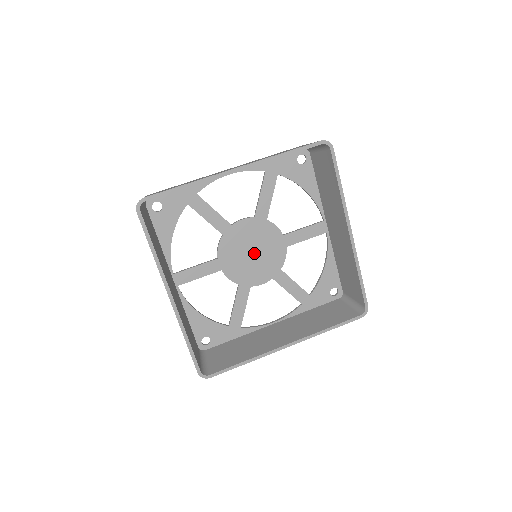
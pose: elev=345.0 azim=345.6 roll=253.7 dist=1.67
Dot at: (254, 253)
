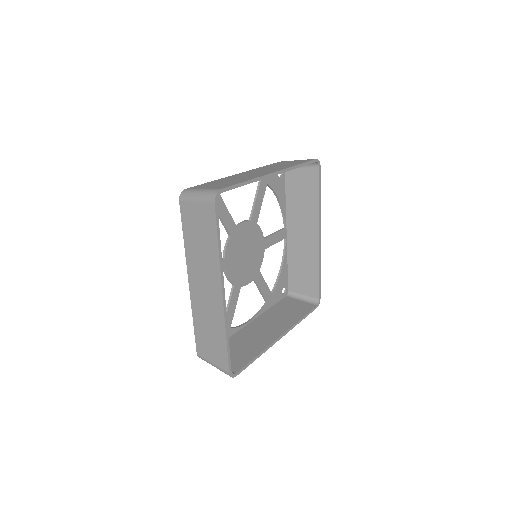
Dot at: (246, 254)
